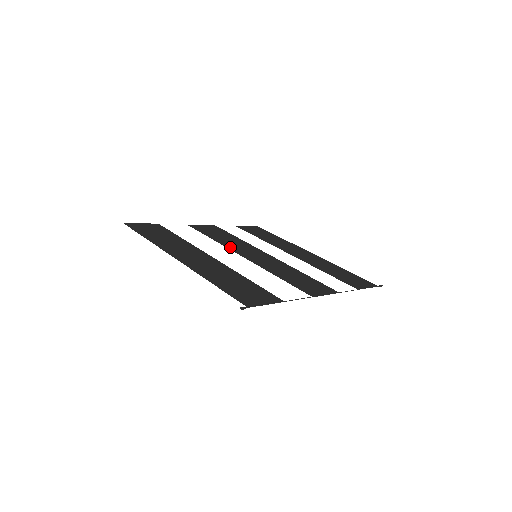
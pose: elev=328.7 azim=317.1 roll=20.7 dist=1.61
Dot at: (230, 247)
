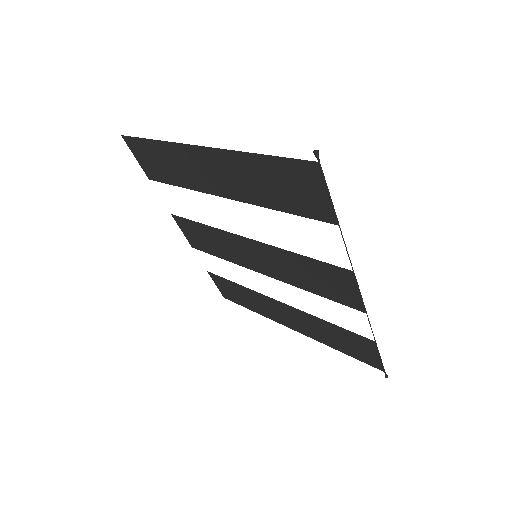
Dot at: (227, 235)
